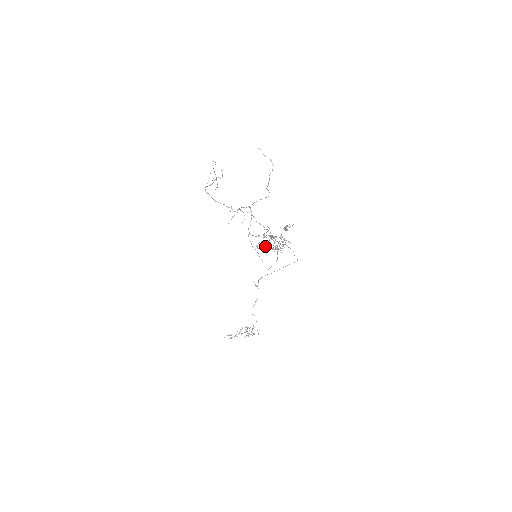
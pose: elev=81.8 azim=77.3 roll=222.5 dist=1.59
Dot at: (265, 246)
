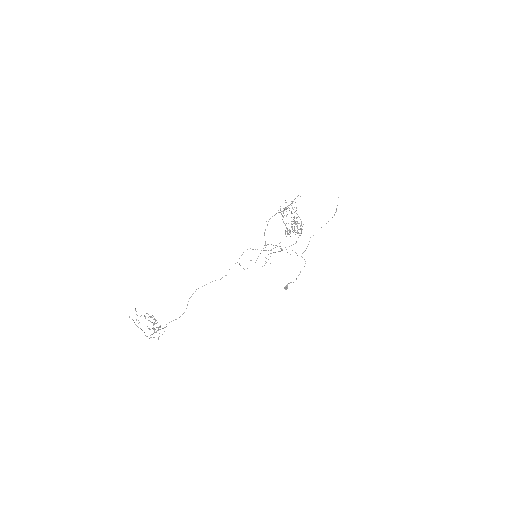
Dot at: (284, 223)
